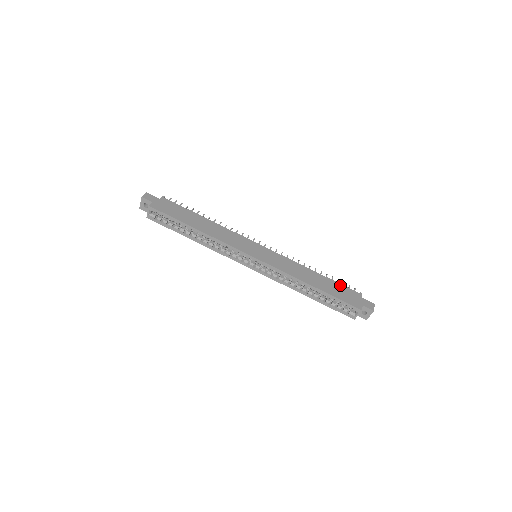
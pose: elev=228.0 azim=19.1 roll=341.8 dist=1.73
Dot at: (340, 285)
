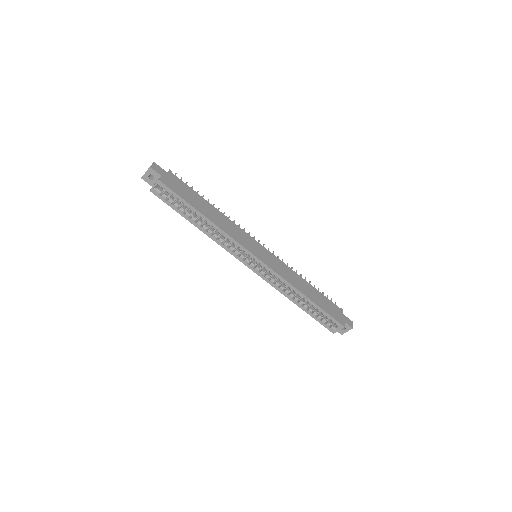
Dot at: (327, 299)
